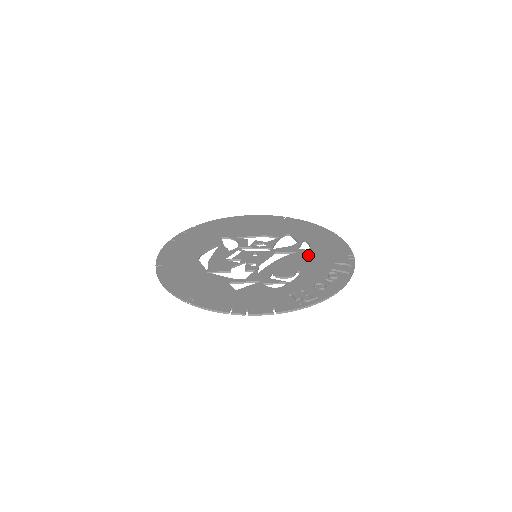
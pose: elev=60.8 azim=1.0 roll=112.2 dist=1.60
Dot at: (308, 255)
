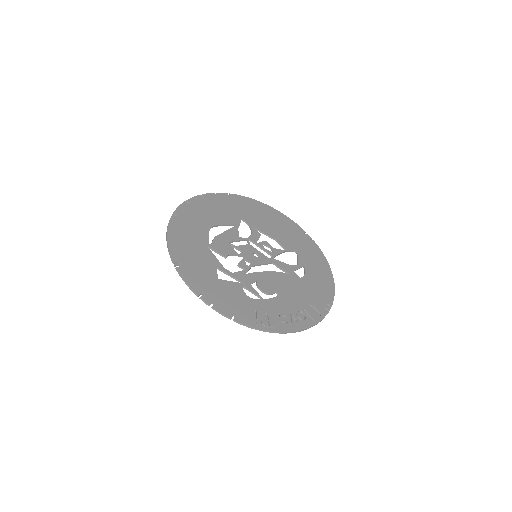
Dot at: (296, 283)
